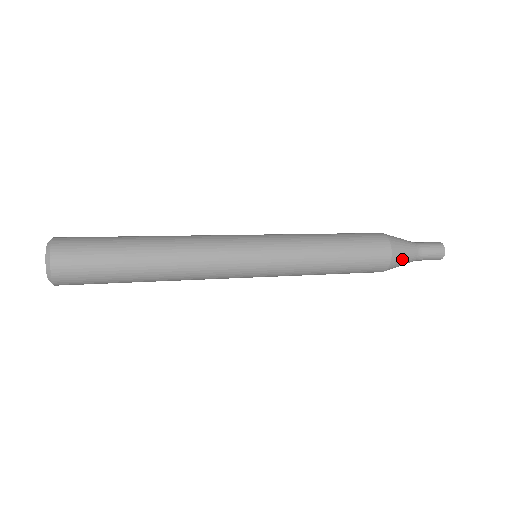
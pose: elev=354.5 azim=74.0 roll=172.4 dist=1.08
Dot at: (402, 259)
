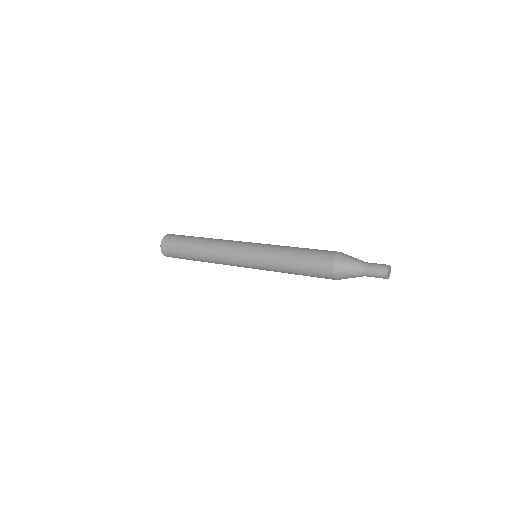
Dot at: (346, 267)
